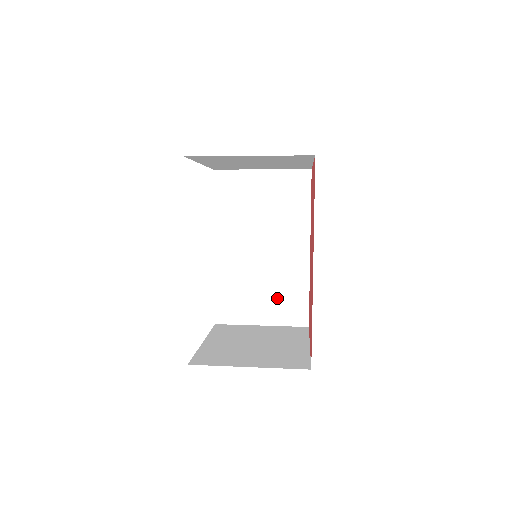
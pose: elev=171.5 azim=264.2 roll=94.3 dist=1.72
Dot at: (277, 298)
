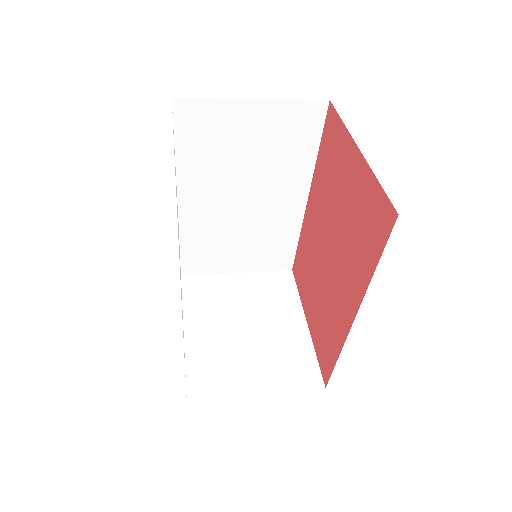
Dot at: (259, 248)
